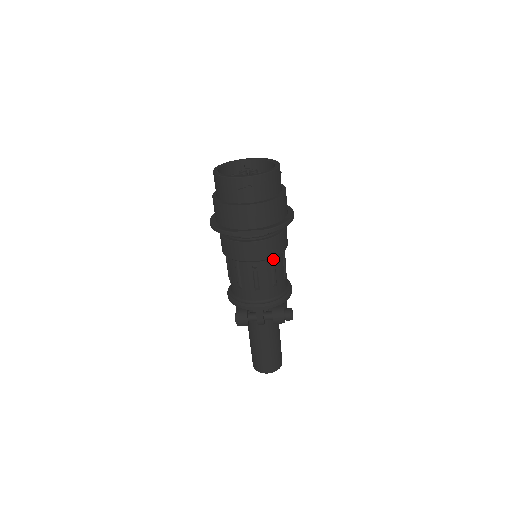
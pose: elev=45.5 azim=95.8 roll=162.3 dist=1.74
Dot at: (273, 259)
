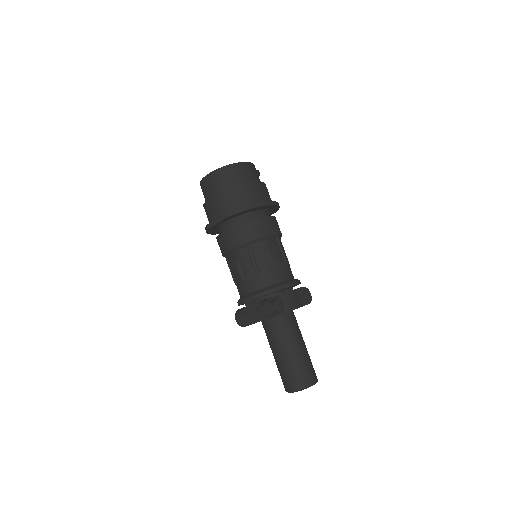
Dot at: (248, 246)
